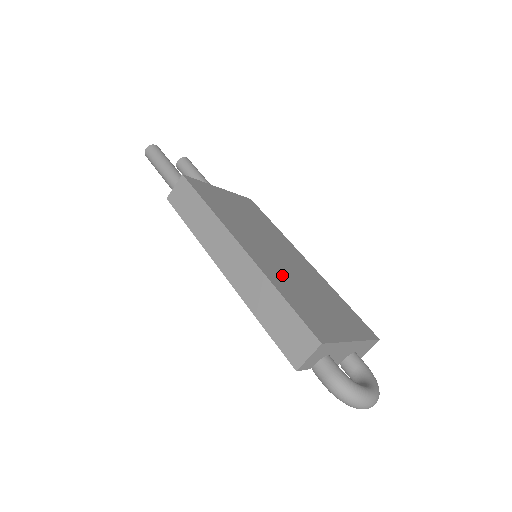
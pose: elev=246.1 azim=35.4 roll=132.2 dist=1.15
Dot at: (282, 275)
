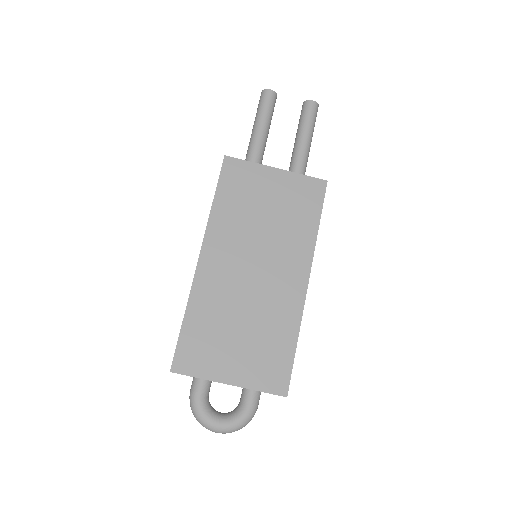
Dot at: (219, 296)
